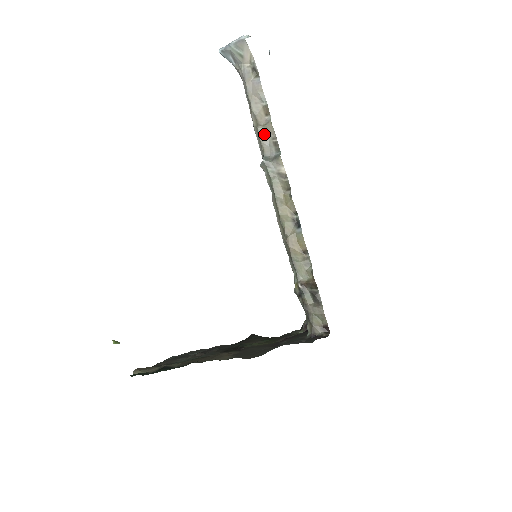
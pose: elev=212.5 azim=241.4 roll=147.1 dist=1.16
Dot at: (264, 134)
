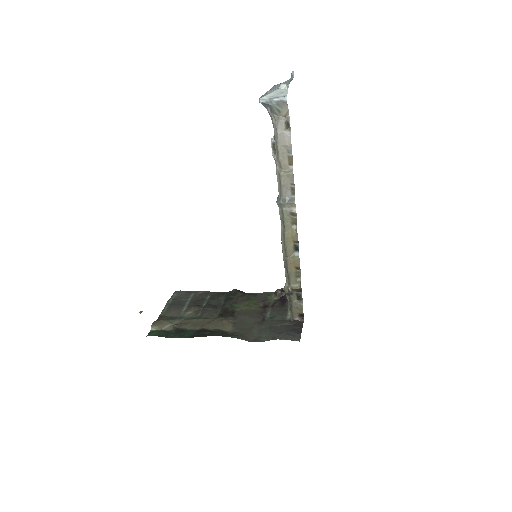
Dot at: (285, 179)
